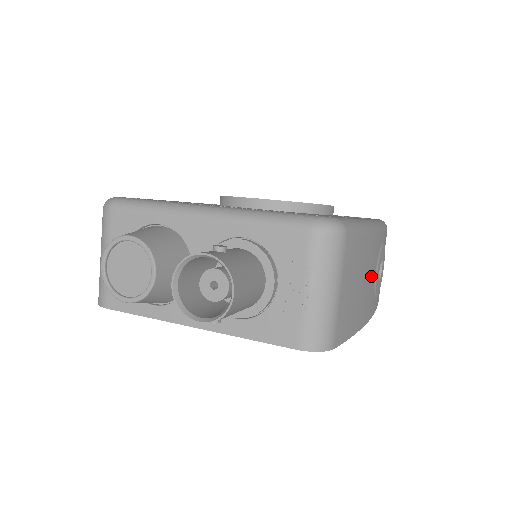
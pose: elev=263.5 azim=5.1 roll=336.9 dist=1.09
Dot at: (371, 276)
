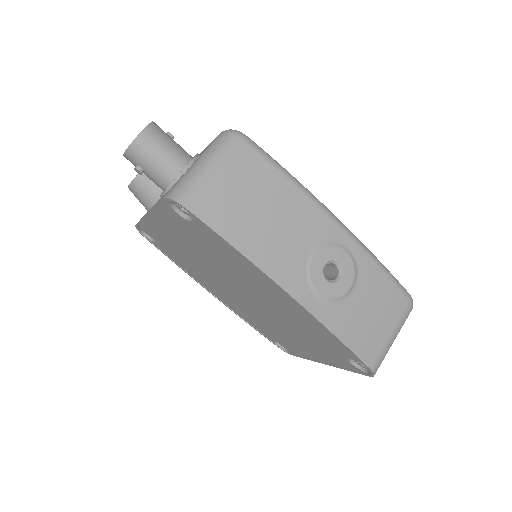
Dot at: (295, 238)
